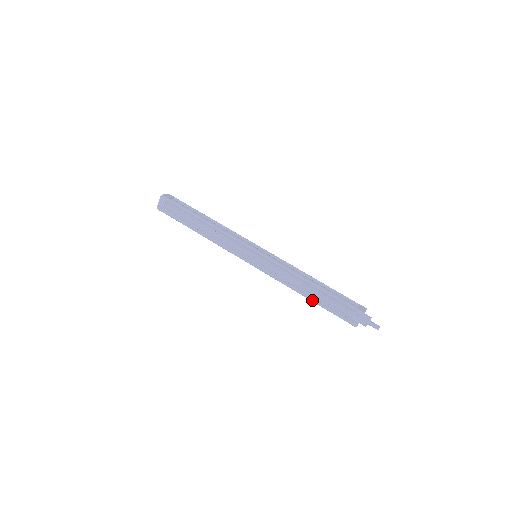
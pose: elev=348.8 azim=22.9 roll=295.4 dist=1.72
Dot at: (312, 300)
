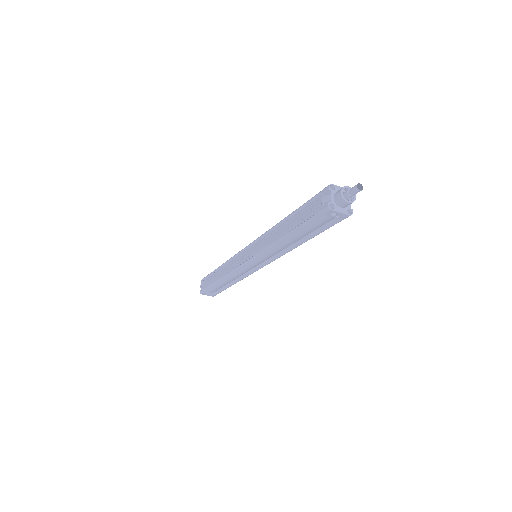
Dot at: (288, 233)
